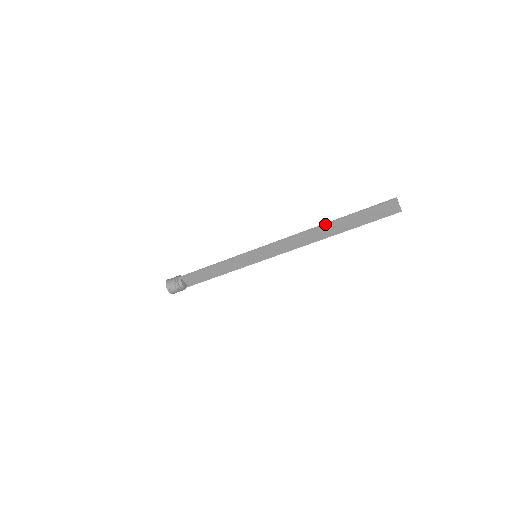
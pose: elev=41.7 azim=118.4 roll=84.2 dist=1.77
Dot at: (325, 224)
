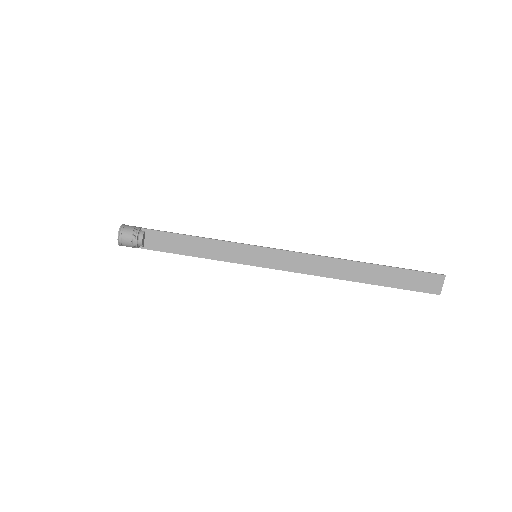
Dot at: (358, 261)
